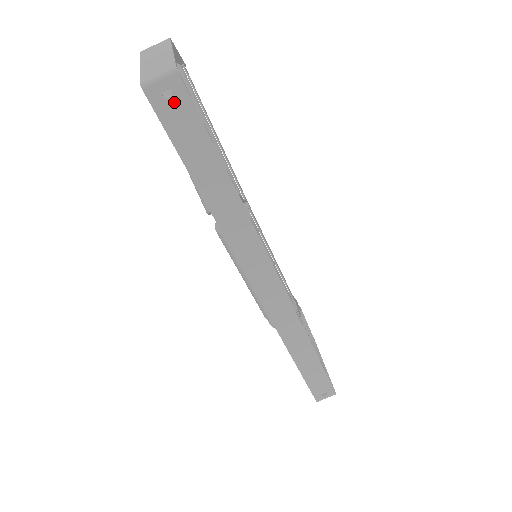
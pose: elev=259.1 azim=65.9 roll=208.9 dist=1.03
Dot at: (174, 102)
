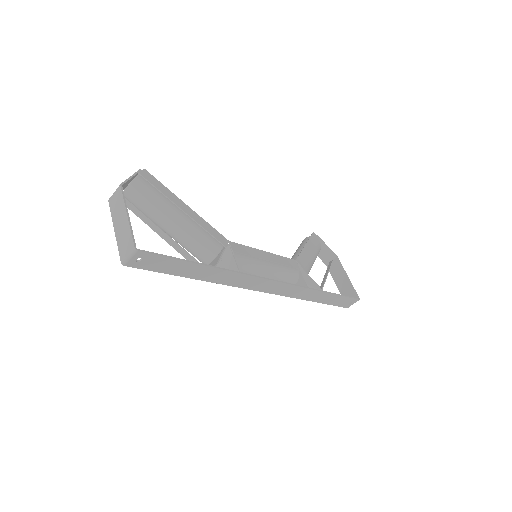
Dot at: (145, 260)
